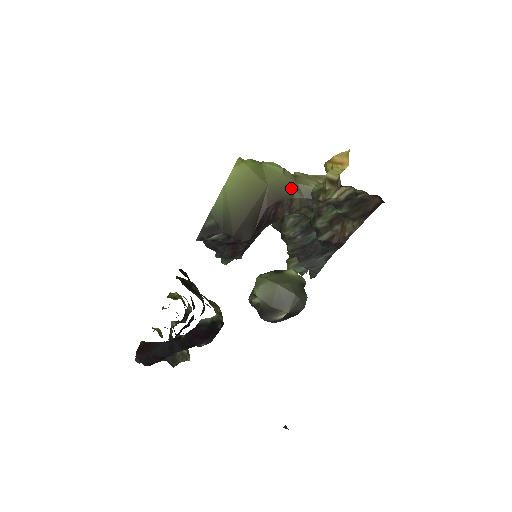
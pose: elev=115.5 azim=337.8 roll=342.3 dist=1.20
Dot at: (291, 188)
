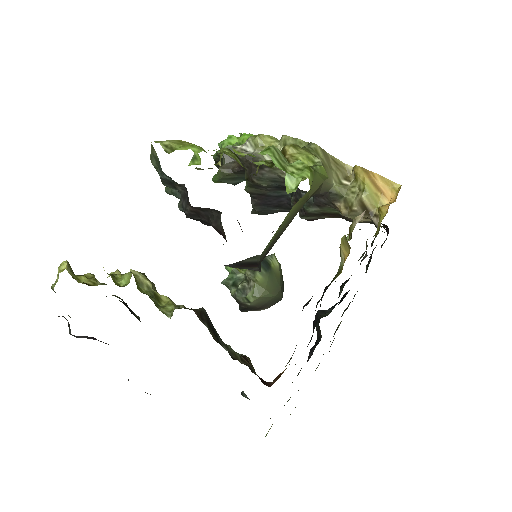
Dot at: (318, 189)
